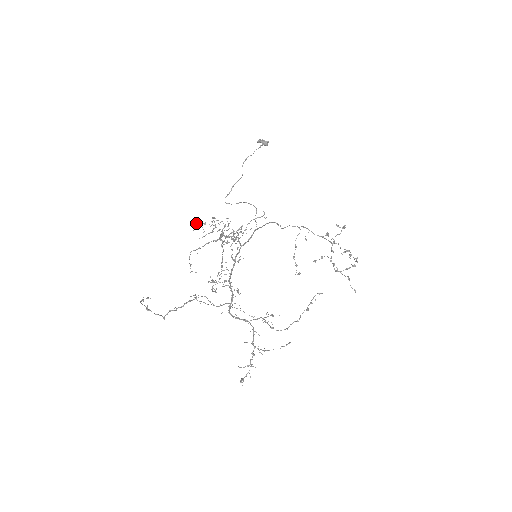
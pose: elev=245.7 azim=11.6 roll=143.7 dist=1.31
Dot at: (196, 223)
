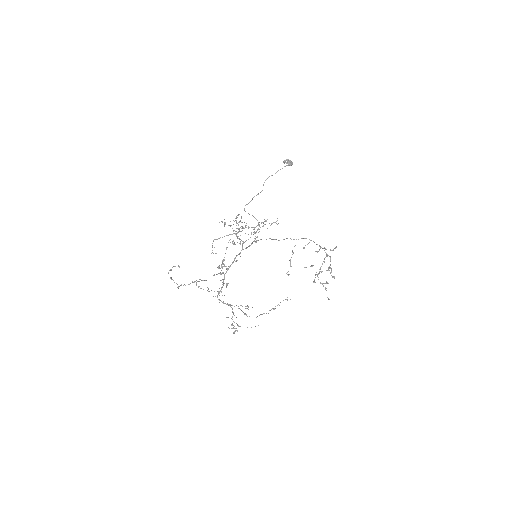
Dot at: occluded
